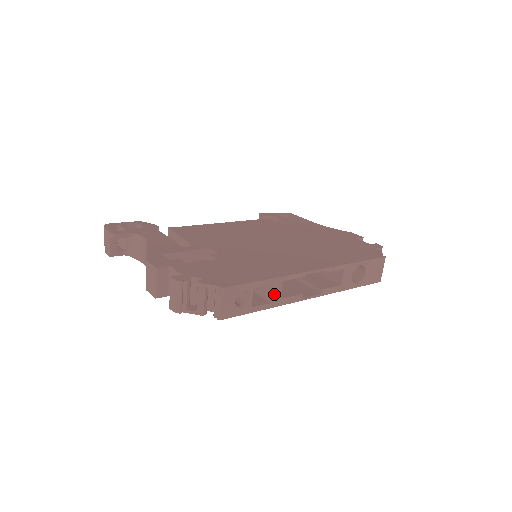
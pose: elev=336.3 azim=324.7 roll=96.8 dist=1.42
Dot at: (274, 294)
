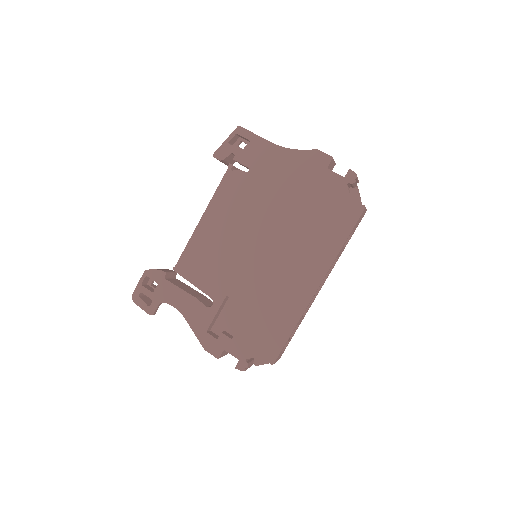
Dot at: (299, 322)
